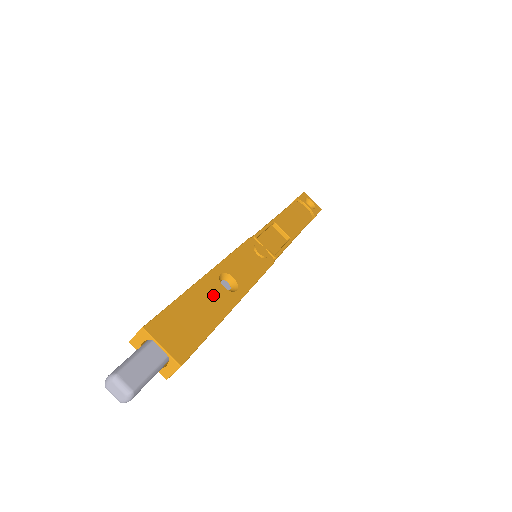
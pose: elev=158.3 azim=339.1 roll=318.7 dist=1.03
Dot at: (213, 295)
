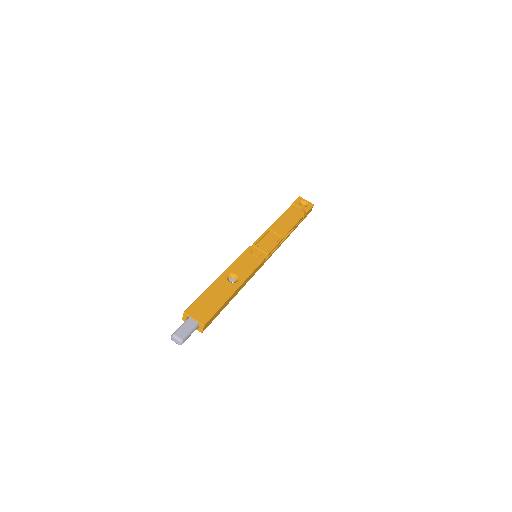
Dot at: (222, 288)
